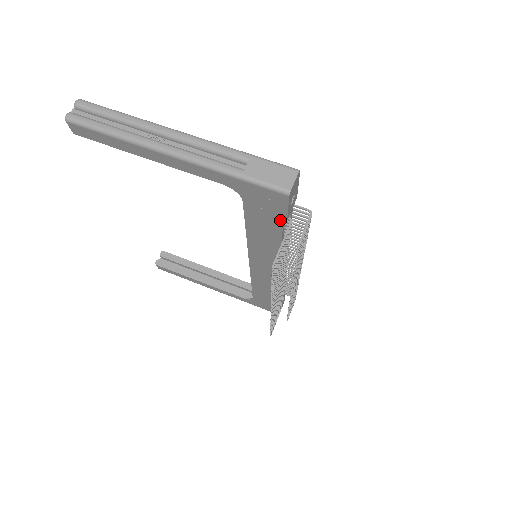
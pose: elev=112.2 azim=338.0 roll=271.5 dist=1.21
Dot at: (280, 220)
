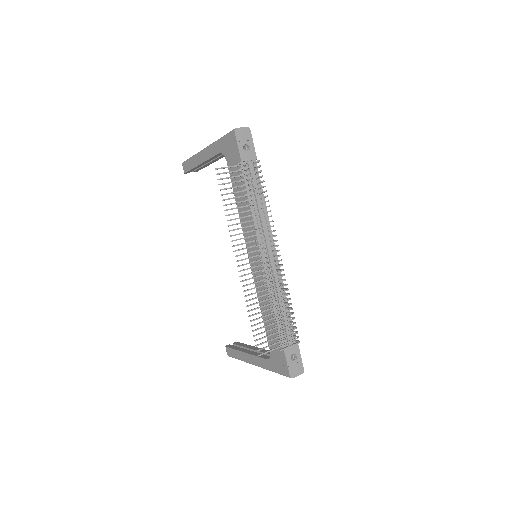
Dot at: occluded
